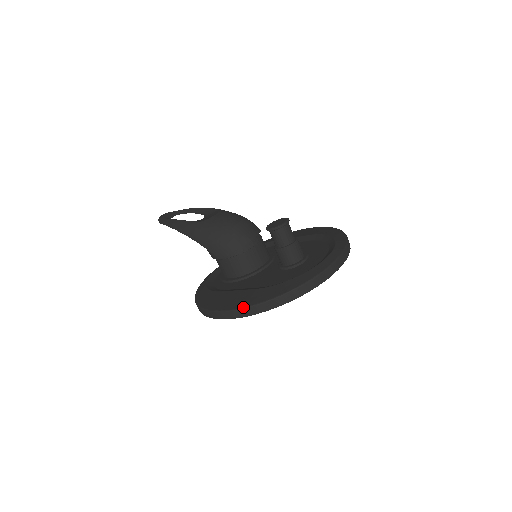
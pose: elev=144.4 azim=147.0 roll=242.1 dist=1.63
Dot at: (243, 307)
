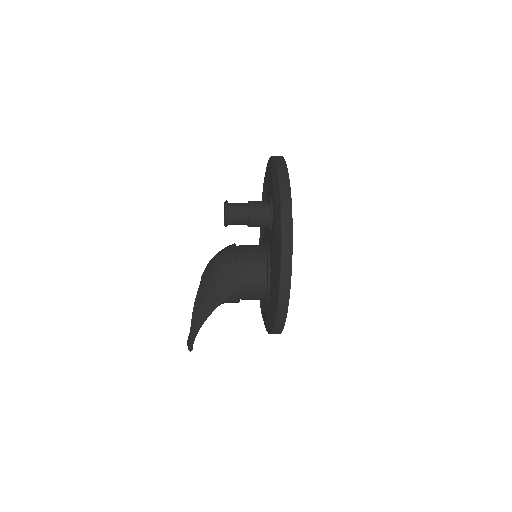
Dot at: (280, 262)
